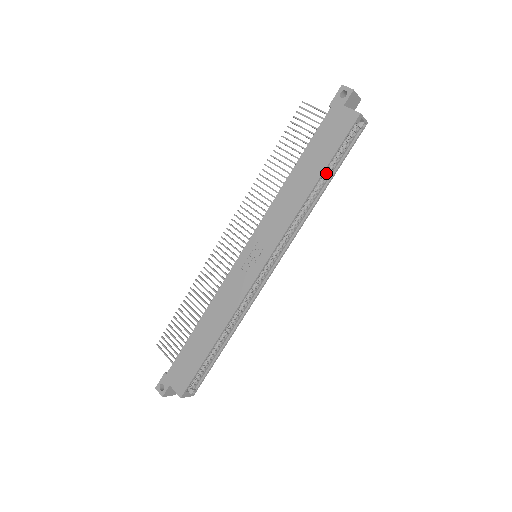
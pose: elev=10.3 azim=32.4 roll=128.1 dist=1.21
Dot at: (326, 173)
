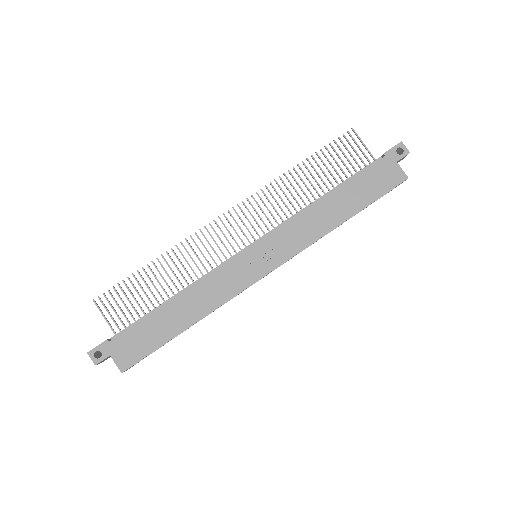
Dot at: occluded
